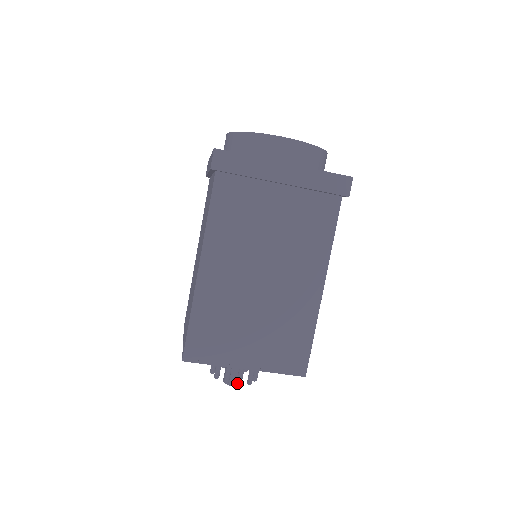
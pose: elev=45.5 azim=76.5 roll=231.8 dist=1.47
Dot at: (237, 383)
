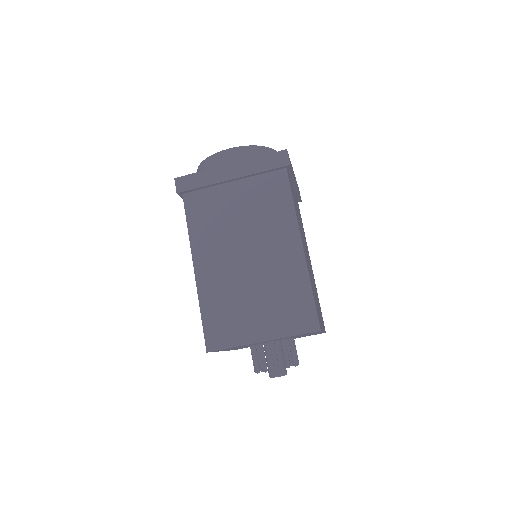
Dot at: (274, 368)
